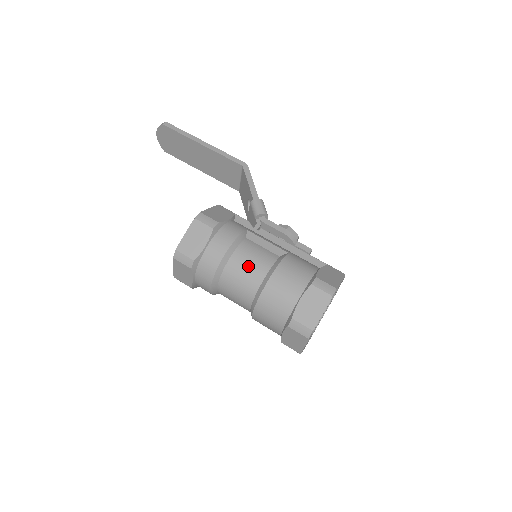
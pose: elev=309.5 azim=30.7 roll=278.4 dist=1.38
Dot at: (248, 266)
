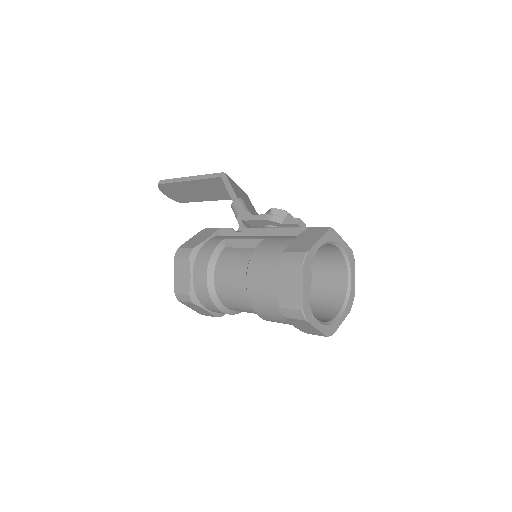
Dot at: (229, 275)
